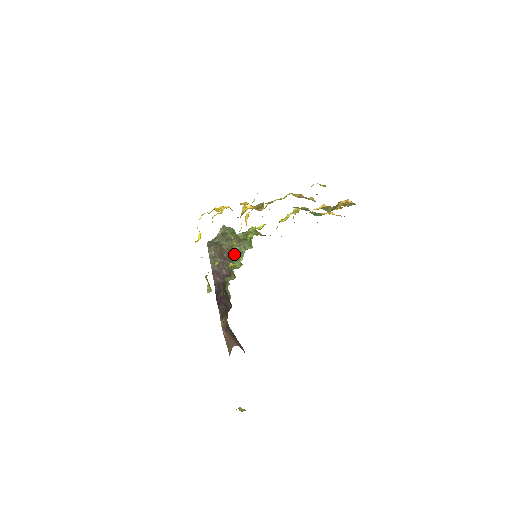
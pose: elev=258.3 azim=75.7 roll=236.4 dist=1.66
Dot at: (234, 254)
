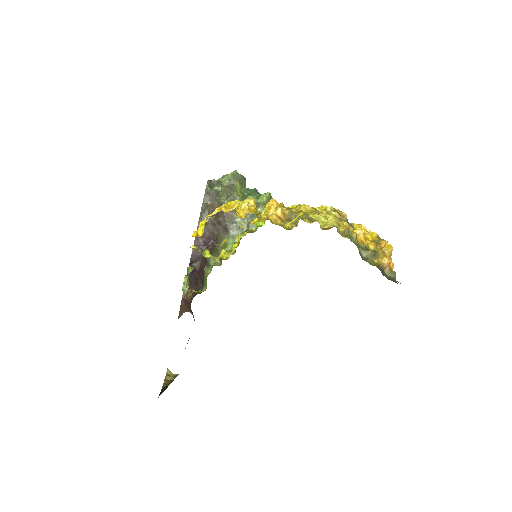
Dot at: (232, 225)
